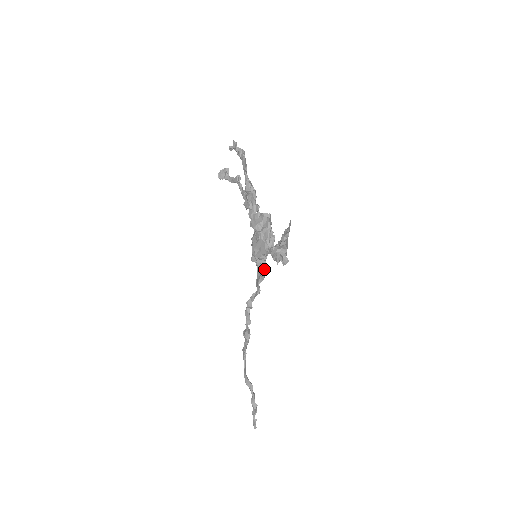
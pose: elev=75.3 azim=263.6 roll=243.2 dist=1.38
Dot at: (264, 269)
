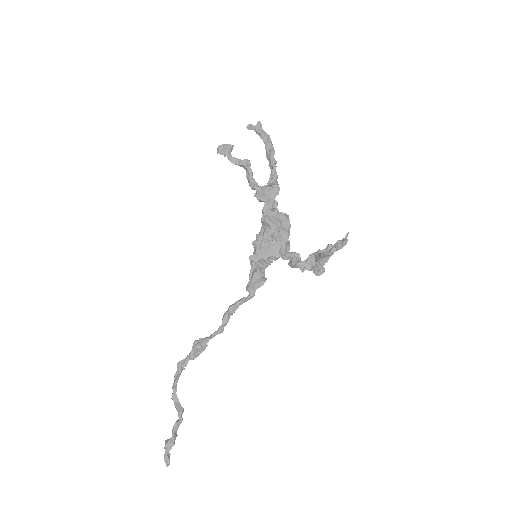
Dot at: (264, 273)
